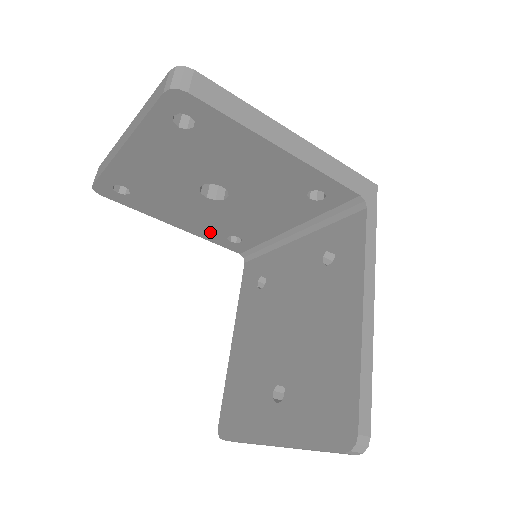
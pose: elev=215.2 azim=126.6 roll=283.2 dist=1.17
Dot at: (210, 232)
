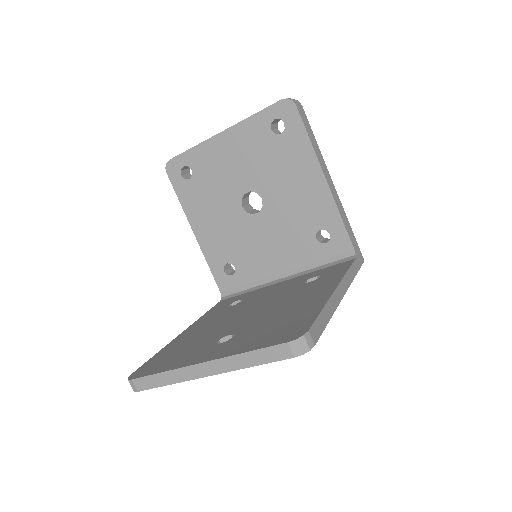
Dot at: (216, 251)
